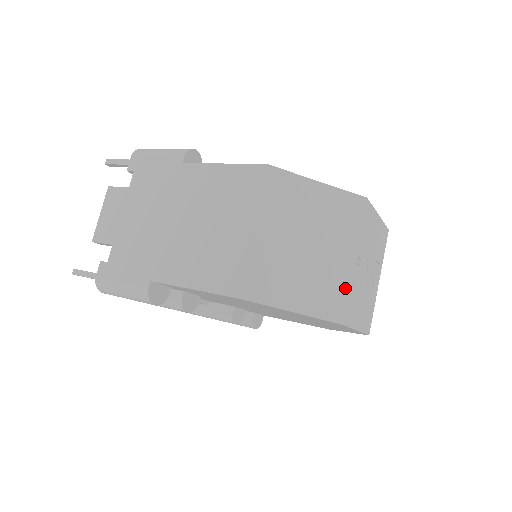
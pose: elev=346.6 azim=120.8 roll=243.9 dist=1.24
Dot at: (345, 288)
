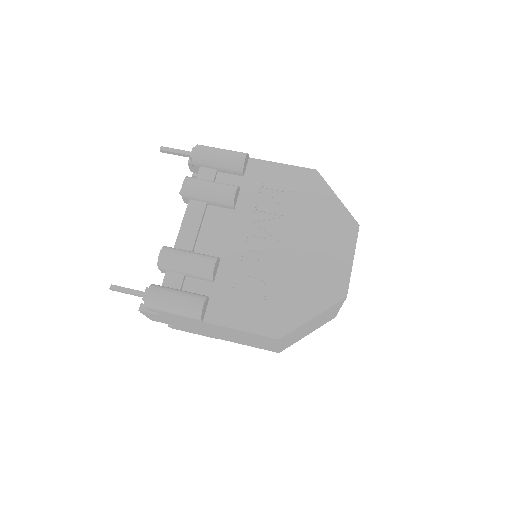
Dot at: (336, 314)
